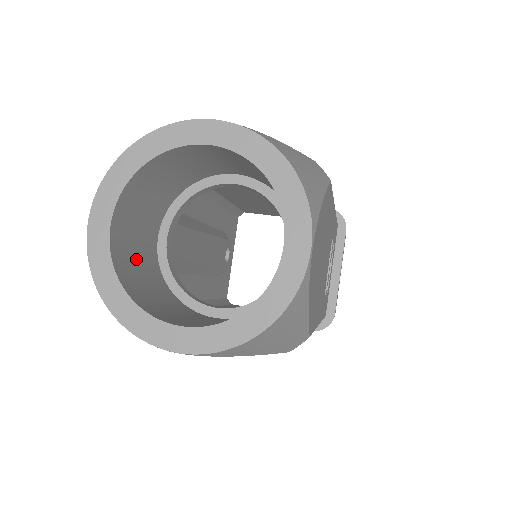
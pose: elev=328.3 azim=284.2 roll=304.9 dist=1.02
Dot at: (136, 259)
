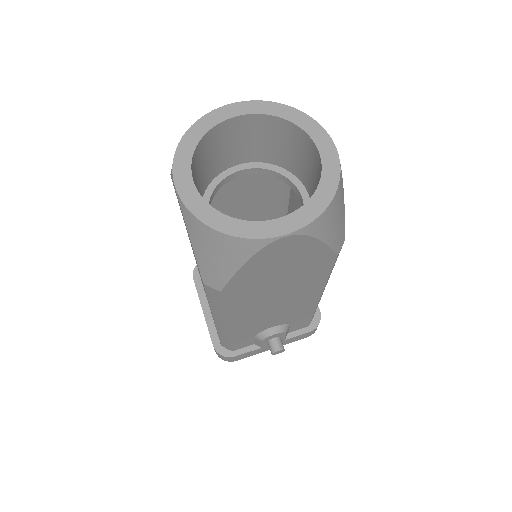
Dot at: occluded
